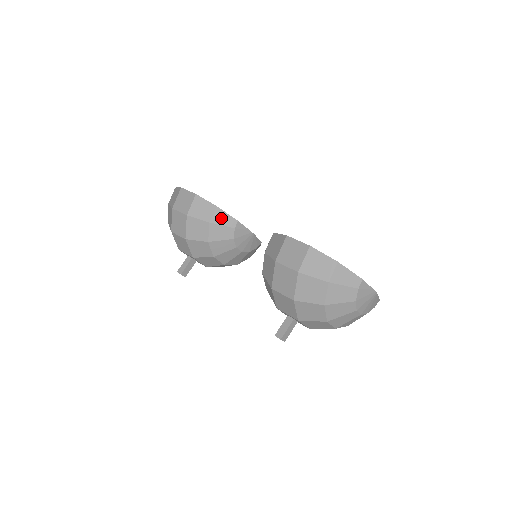
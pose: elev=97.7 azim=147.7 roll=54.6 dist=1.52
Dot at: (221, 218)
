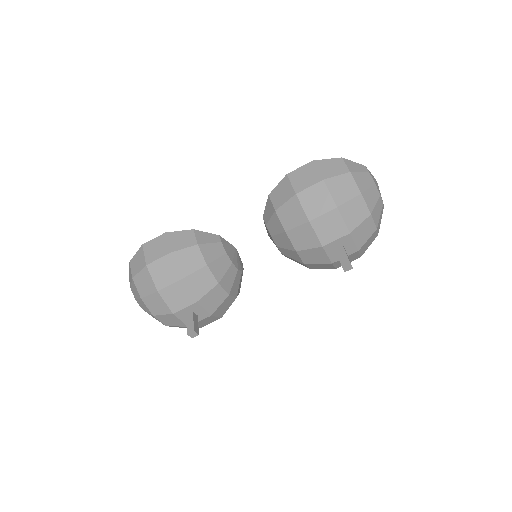
Dot at: (204, 238)
